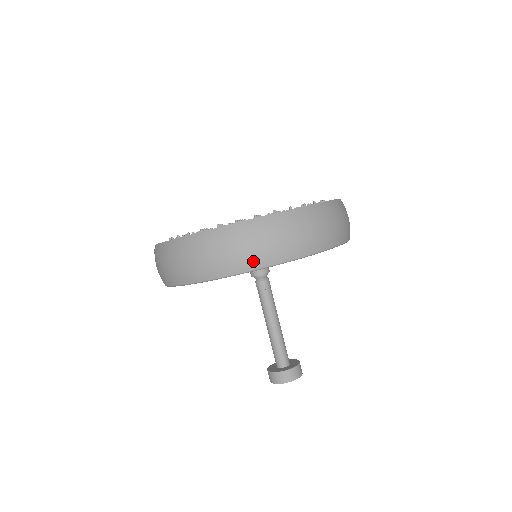
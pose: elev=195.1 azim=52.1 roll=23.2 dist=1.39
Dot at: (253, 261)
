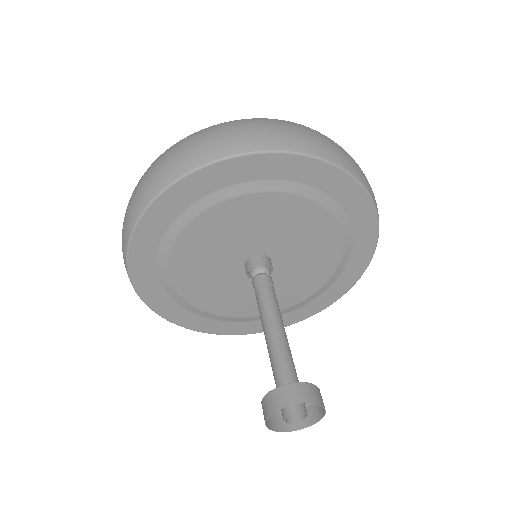
Dot at: (364, 179)
